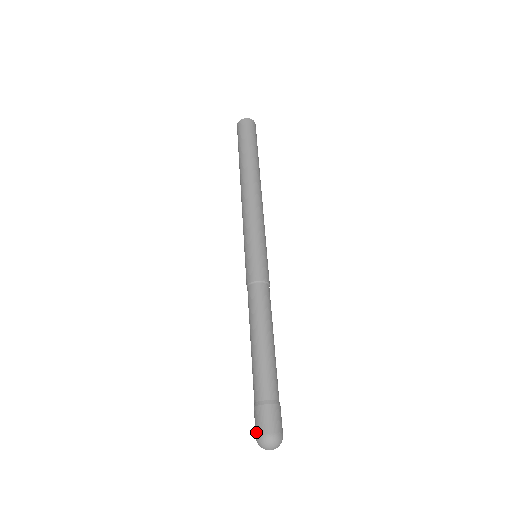
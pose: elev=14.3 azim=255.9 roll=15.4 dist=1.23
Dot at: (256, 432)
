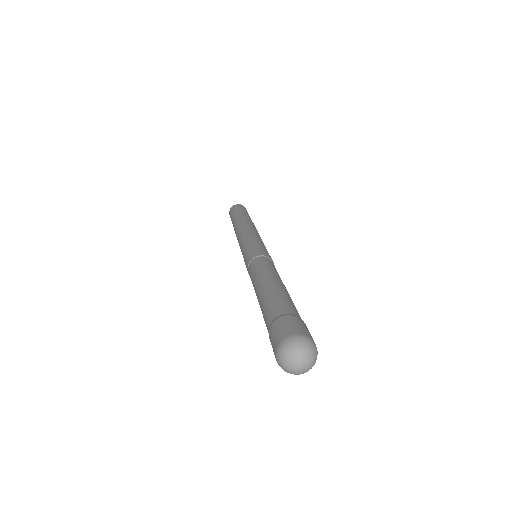
Dot at: (287, 333)
